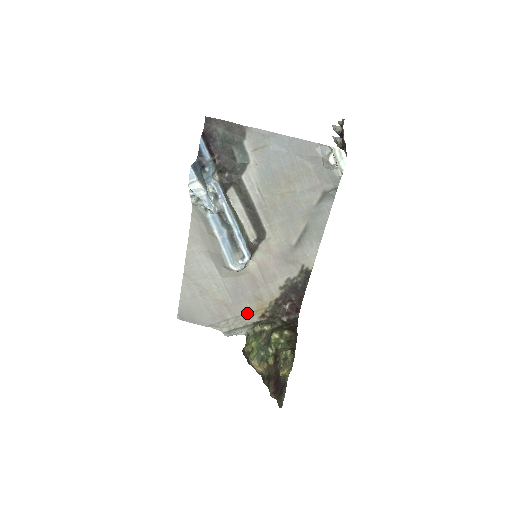
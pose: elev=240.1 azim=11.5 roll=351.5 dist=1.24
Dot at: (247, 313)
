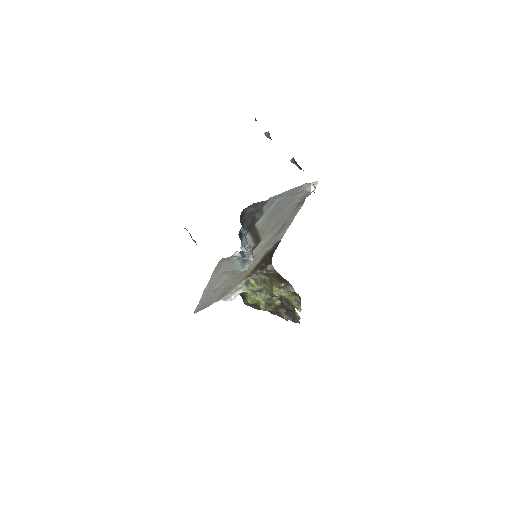
Dot at: (239, 282)
